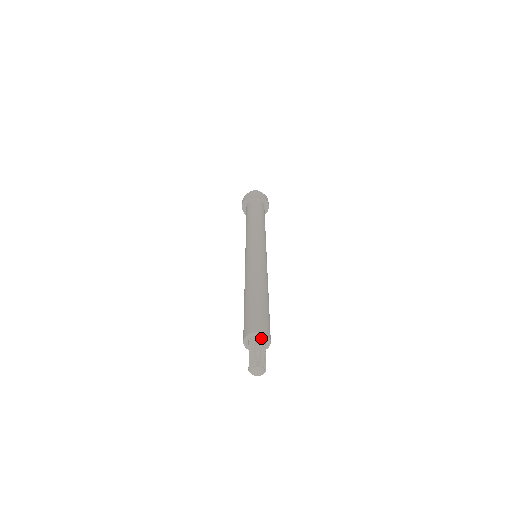
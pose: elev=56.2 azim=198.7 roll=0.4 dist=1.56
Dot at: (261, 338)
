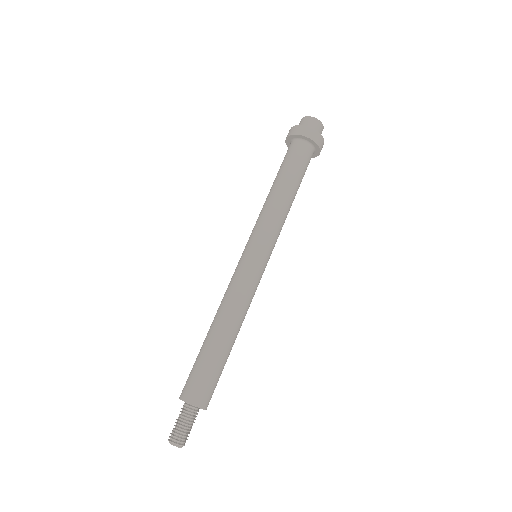
Dot at: (194, 407)
